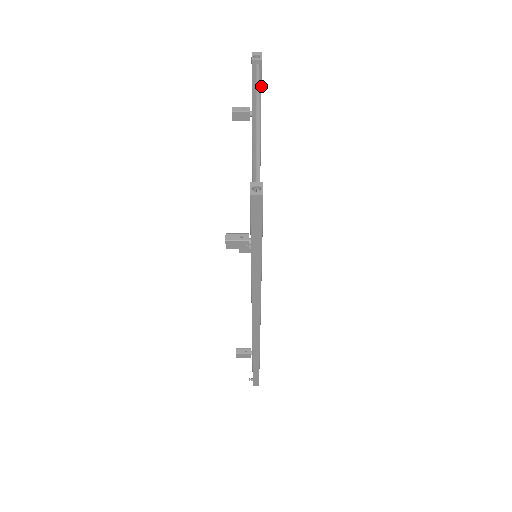
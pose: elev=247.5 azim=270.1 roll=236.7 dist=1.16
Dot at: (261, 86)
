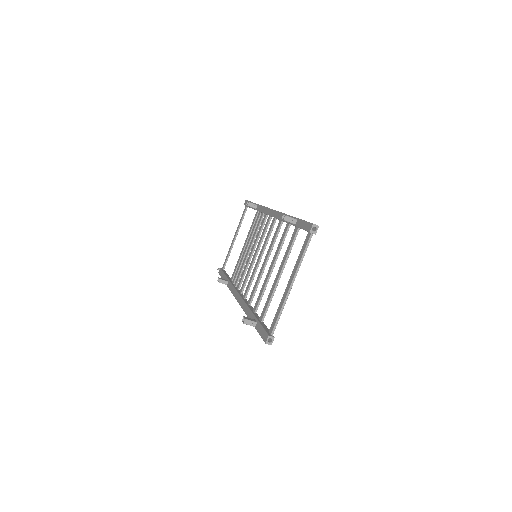
Dot at: occluded
